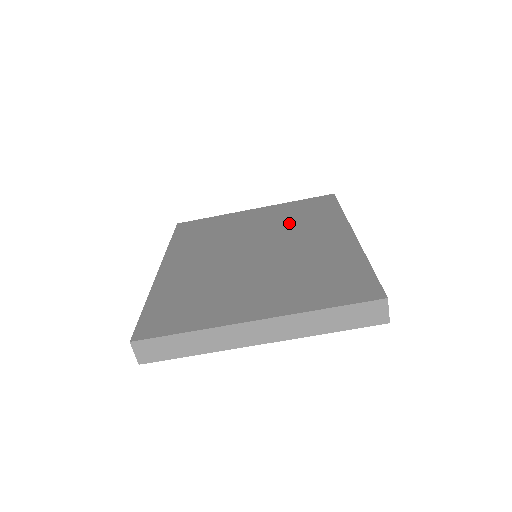
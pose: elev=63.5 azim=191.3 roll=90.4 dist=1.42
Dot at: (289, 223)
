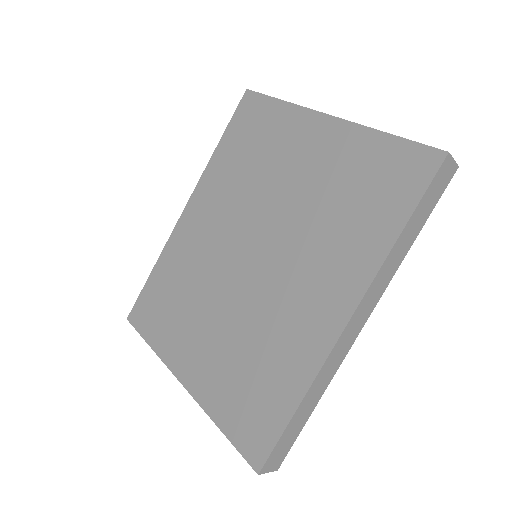
Dot at: (321, 212)
